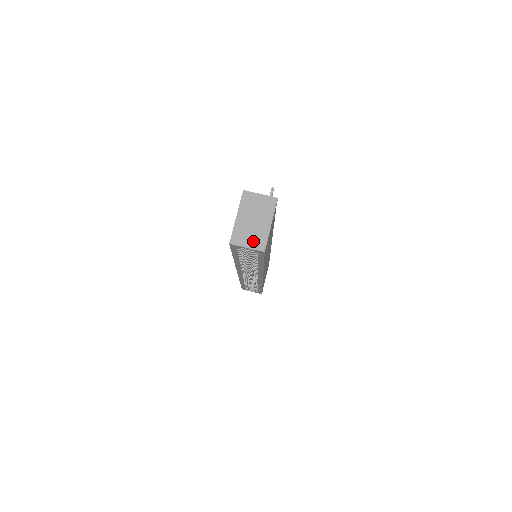
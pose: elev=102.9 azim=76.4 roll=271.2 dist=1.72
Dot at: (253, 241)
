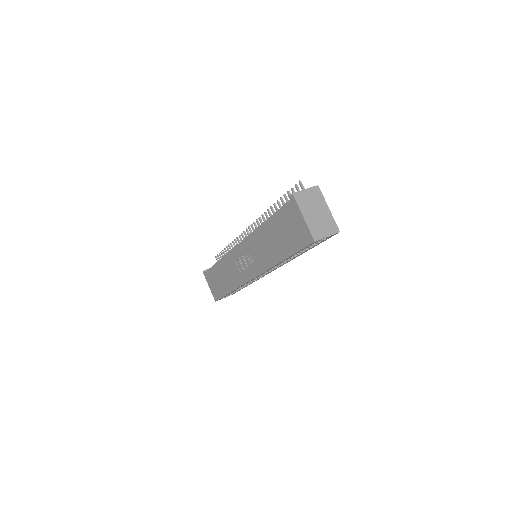
Dot at: (327, 229)
